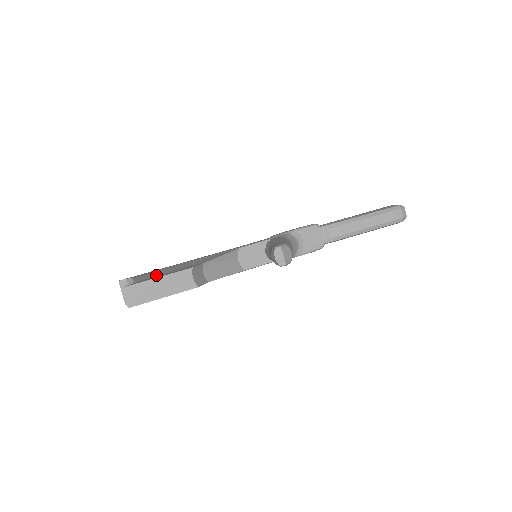
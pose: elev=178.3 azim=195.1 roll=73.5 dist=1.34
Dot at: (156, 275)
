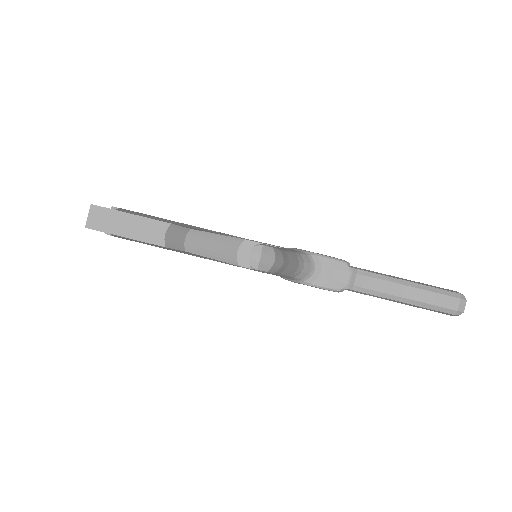
Dot at: (139, 215)
